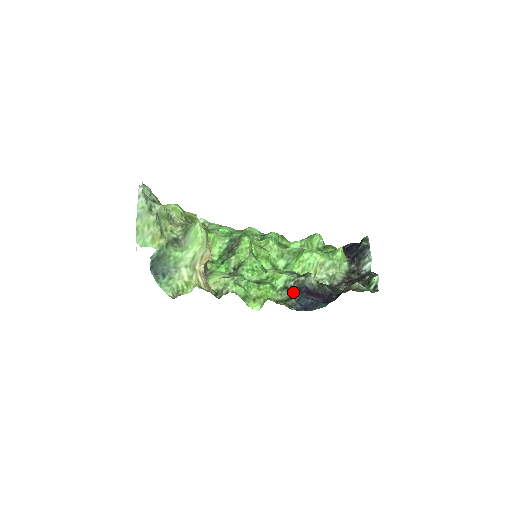
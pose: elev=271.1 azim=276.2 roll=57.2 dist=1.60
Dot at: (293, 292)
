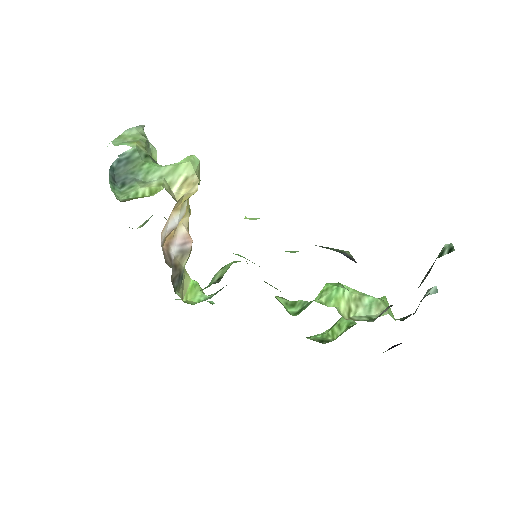
Dot at: occluded
